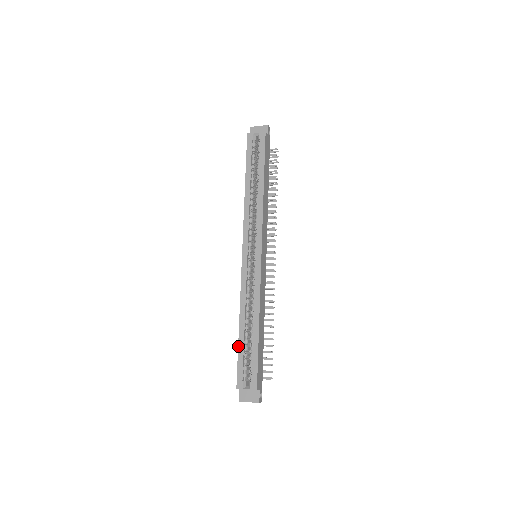
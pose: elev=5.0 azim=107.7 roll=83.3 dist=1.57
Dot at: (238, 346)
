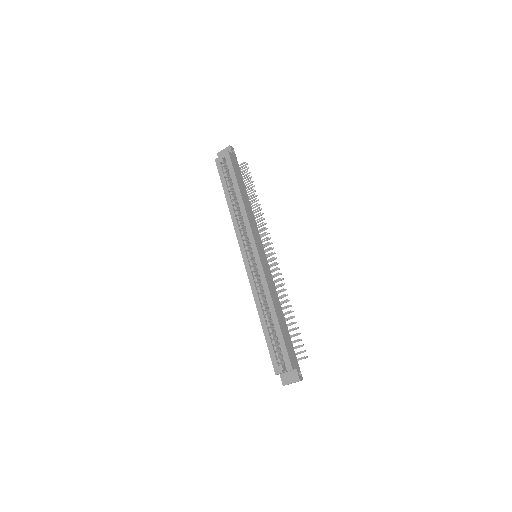
Dot at: (265, 337)
